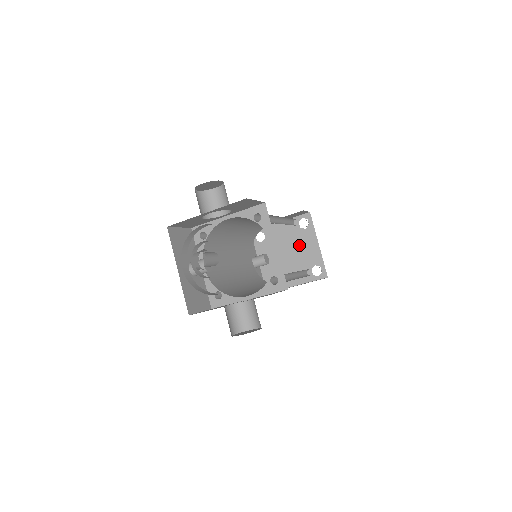
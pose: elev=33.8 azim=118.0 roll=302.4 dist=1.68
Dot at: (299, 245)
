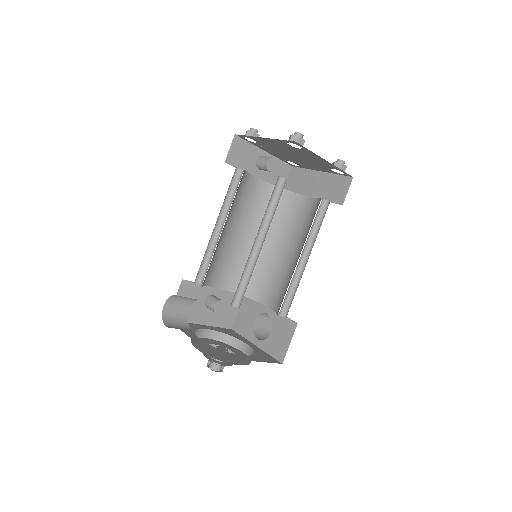
Dot at: (302, 155)
